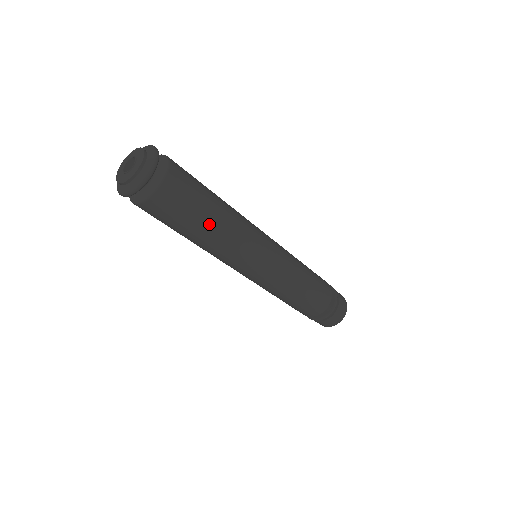
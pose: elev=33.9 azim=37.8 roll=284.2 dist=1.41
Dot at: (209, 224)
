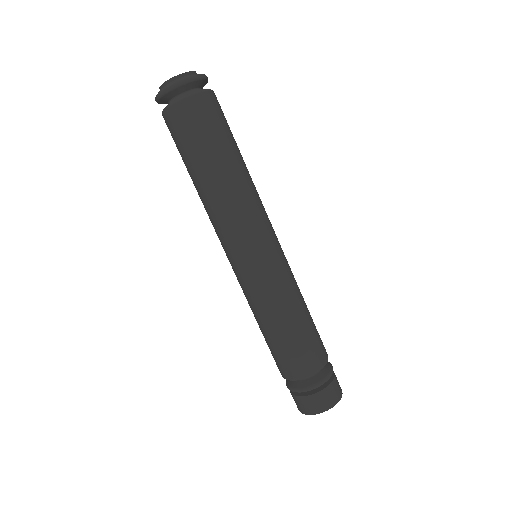
Dot at: (231, 159)
